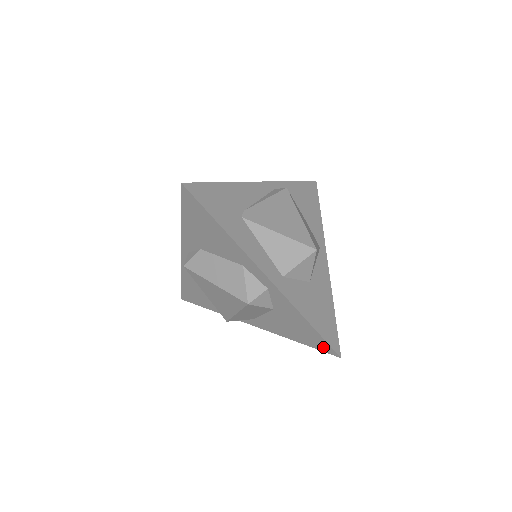
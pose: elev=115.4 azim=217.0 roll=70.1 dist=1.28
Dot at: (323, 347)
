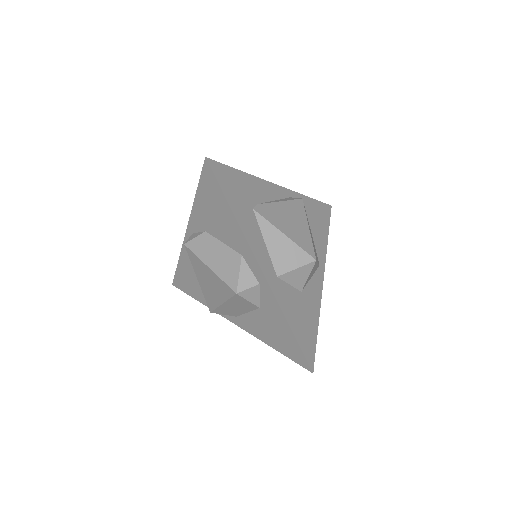
Dot at: (298, 358)
